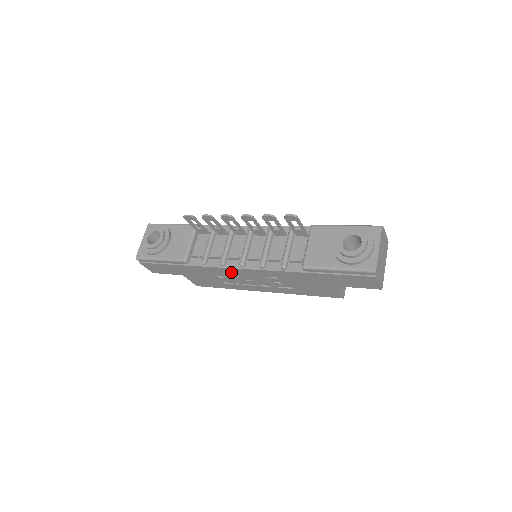
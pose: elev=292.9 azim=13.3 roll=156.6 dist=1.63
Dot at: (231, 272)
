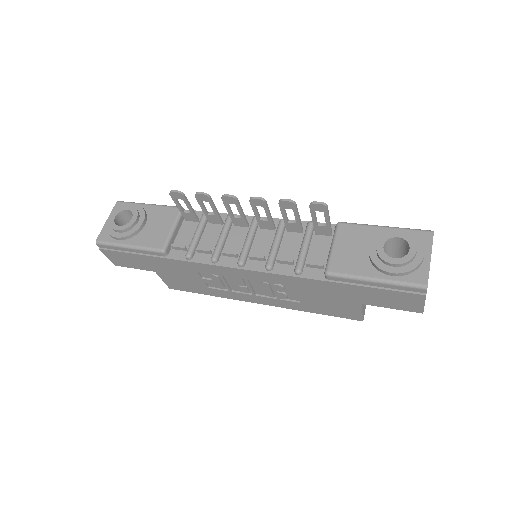
Dot at: (223, 272)
